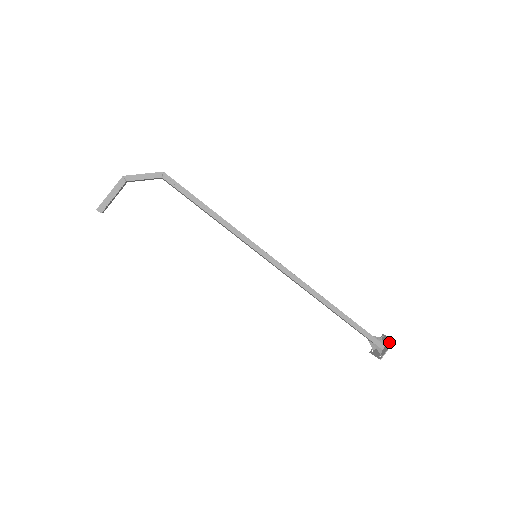
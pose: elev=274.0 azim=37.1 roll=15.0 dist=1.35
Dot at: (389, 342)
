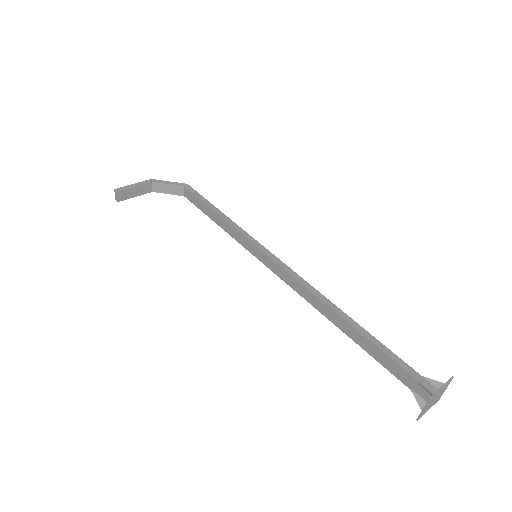
Dot at: (445, 383)
